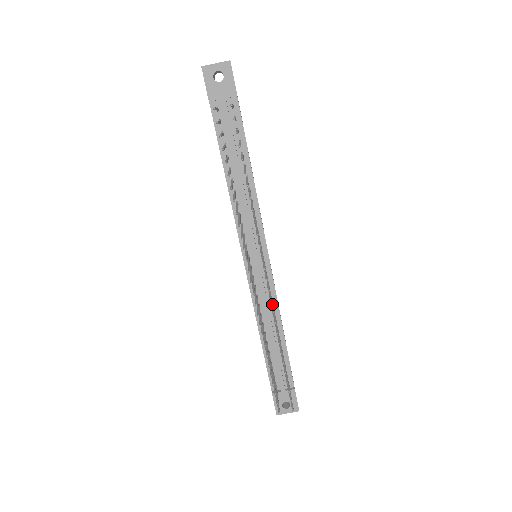
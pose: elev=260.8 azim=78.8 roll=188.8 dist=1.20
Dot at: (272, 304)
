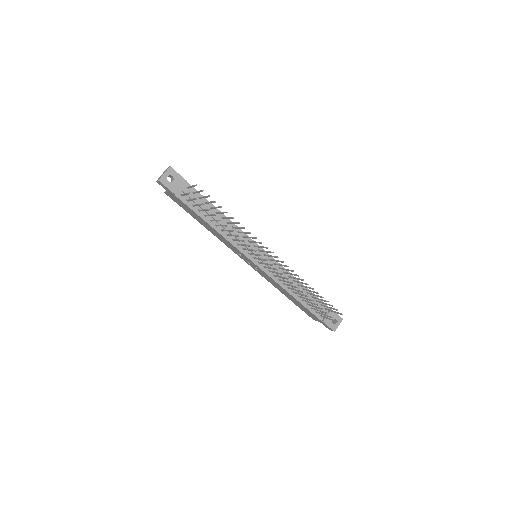
Dot at: (288, 269)
